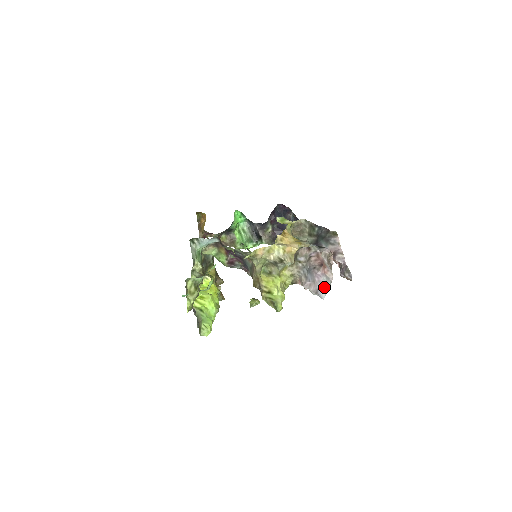
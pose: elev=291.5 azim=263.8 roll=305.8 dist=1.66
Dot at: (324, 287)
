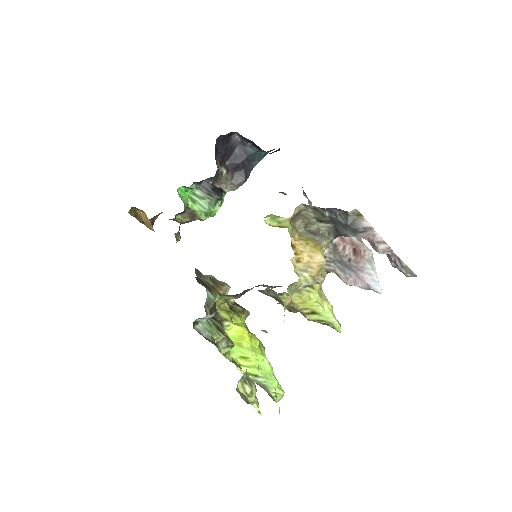
Dot at: (374, 279)
